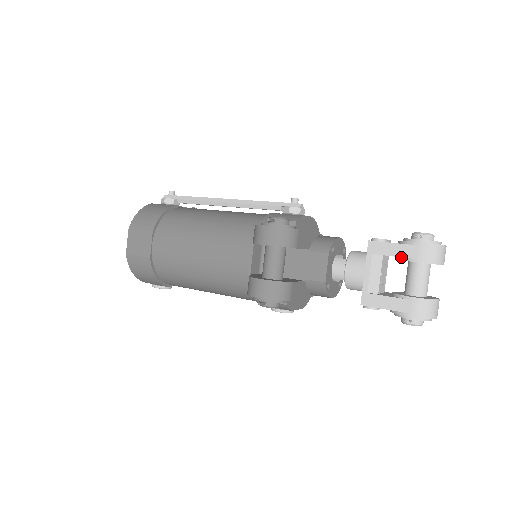
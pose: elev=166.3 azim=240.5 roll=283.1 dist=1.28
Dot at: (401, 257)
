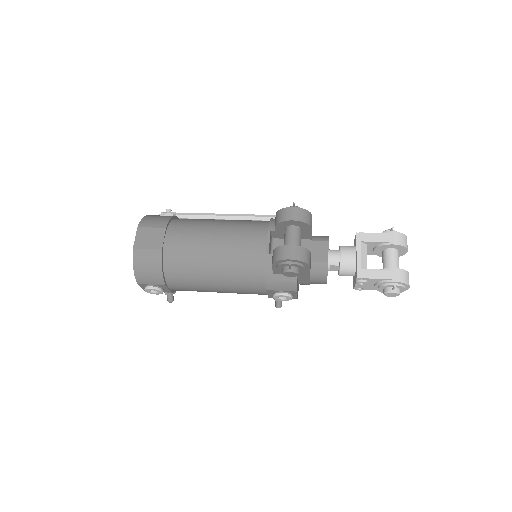
Dot at: (381, 244)
